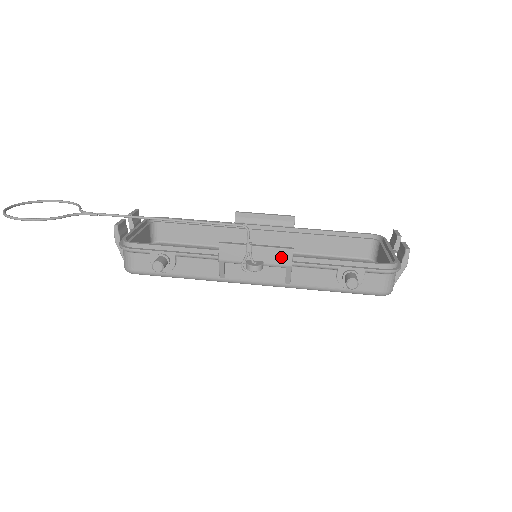
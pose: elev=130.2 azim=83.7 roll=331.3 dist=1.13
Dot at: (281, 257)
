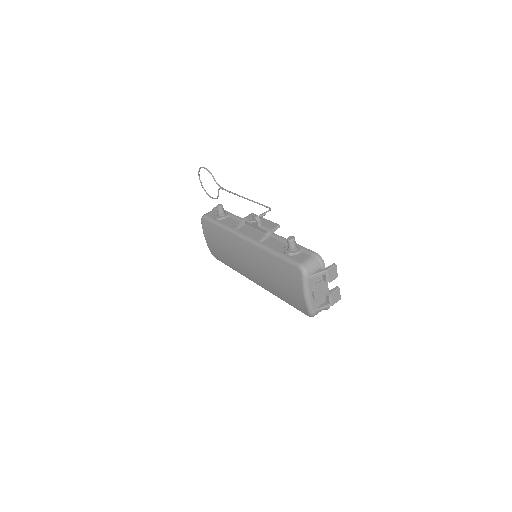
Dot at: (271, 225)
